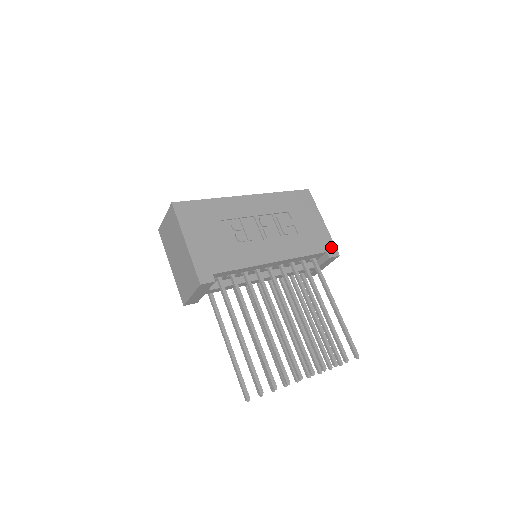
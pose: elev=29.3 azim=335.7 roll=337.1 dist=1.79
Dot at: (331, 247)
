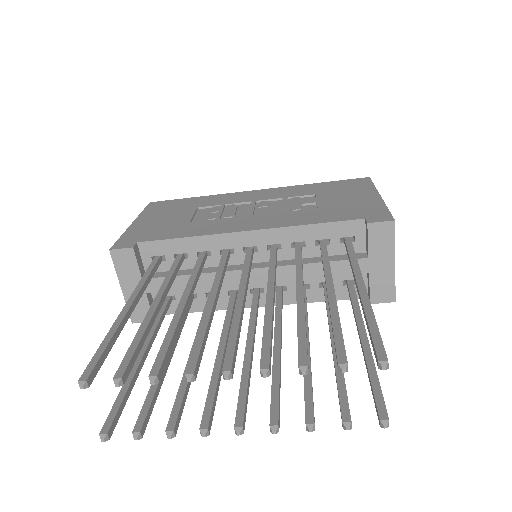
Dot at: (379, 214)
